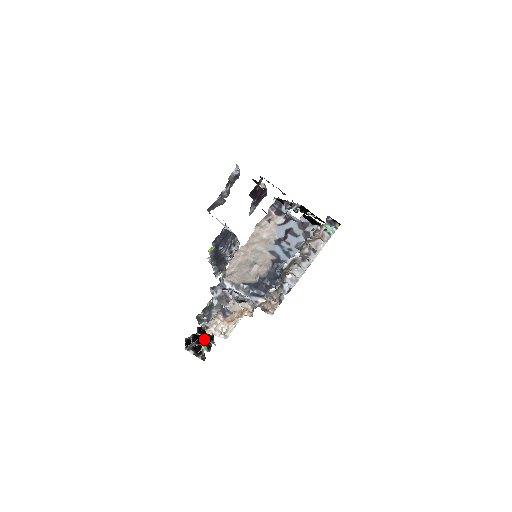
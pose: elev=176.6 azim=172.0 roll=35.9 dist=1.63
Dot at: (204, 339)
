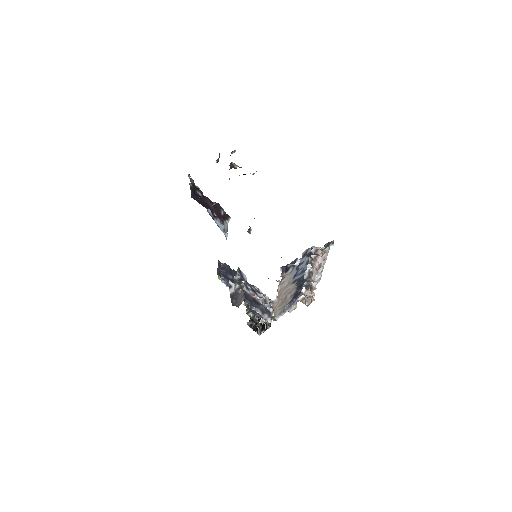
Dot at: occluded
